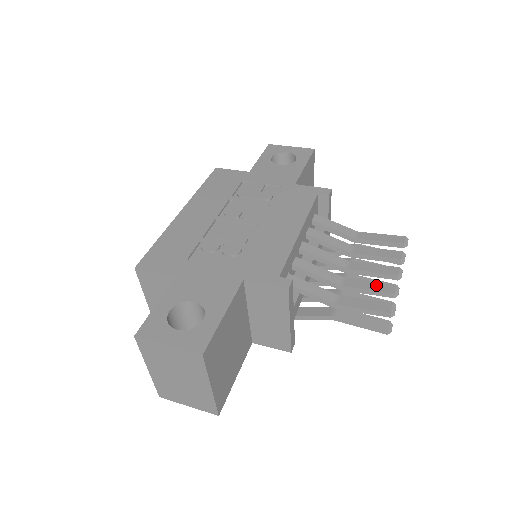
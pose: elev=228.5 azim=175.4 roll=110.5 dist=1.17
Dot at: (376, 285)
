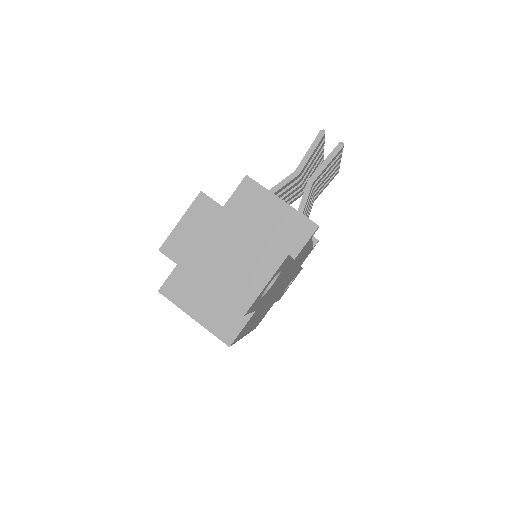
Dot at: occluded
